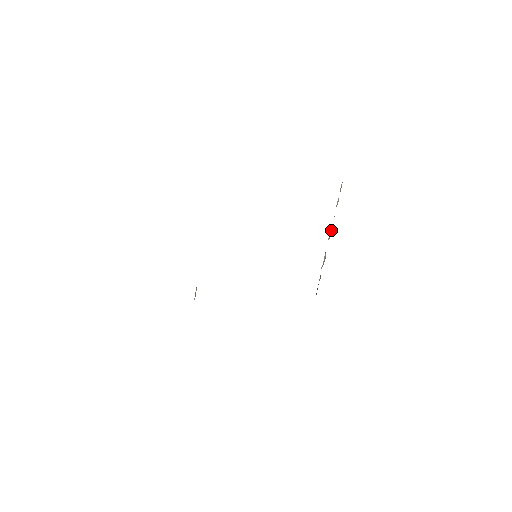
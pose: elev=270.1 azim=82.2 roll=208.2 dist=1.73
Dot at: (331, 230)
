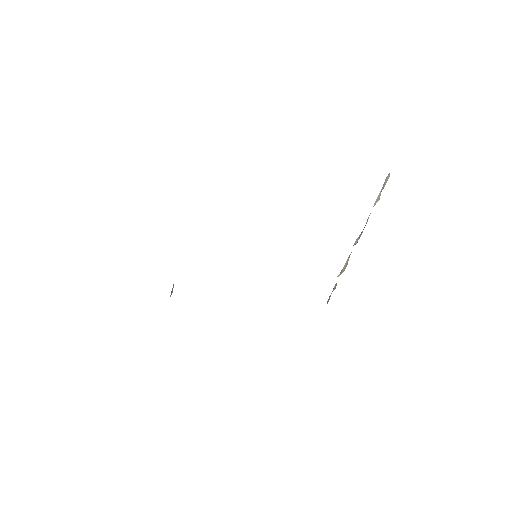
Dot at: (361, 233)
